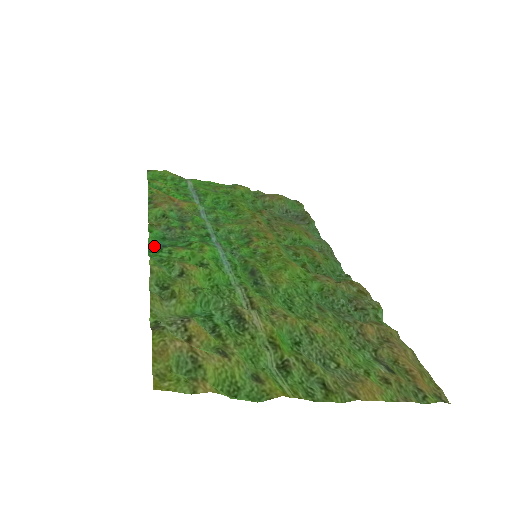
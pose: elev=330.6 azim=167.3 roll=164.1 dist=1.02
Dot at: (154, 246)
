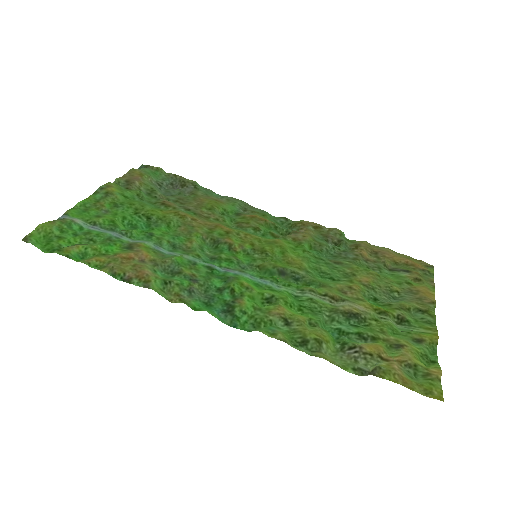
Dot at: (222, 319)
